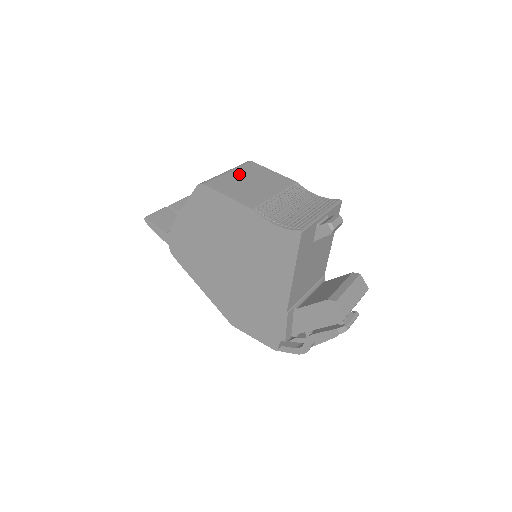
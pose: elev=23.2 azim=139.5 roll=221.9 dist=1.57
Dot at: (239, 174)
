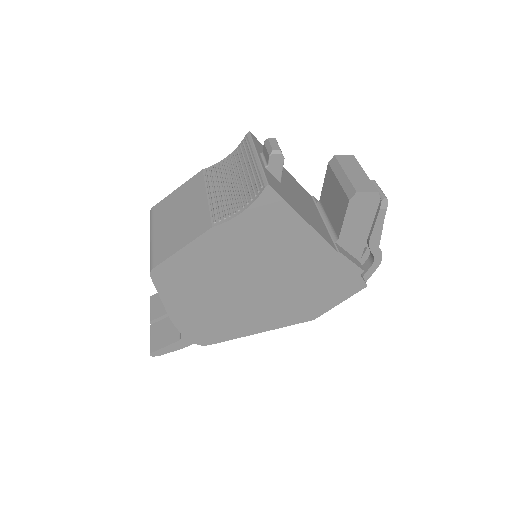
Dot at: (161, 226)
